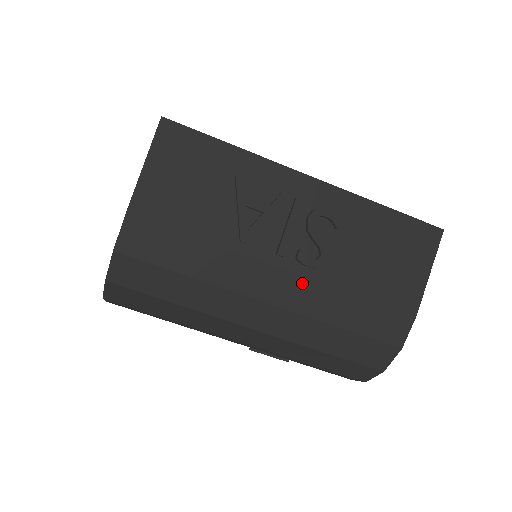
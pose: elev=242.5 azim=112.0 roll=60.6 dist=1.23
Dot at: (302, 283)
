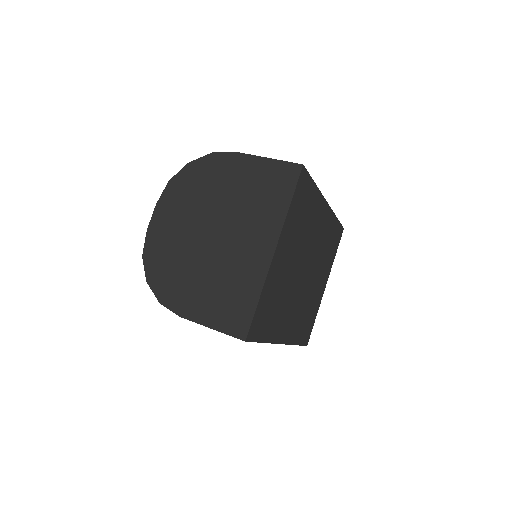
Dot at: occluded
